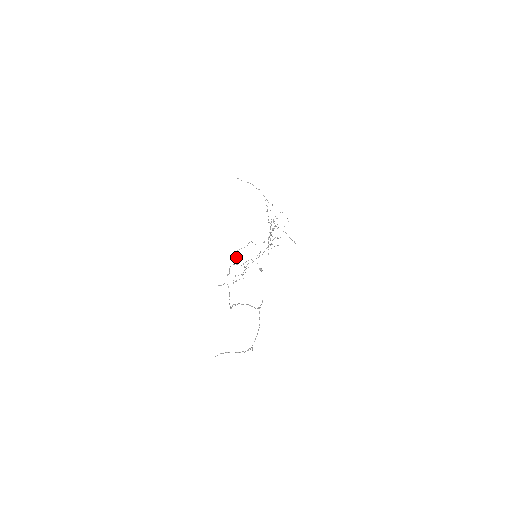
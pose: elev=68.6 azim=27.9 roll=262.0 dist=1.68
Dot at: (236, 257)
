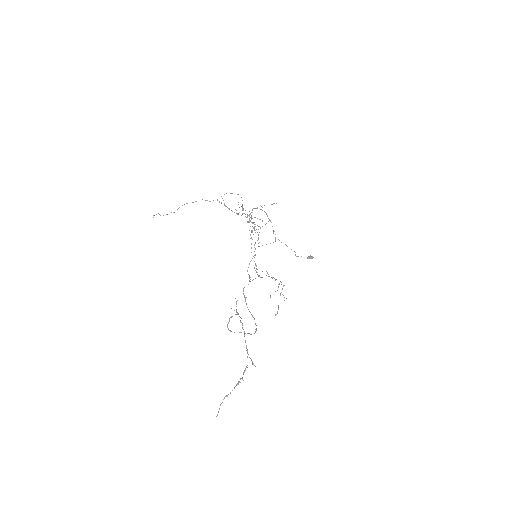
Dot at: (249, 276)
